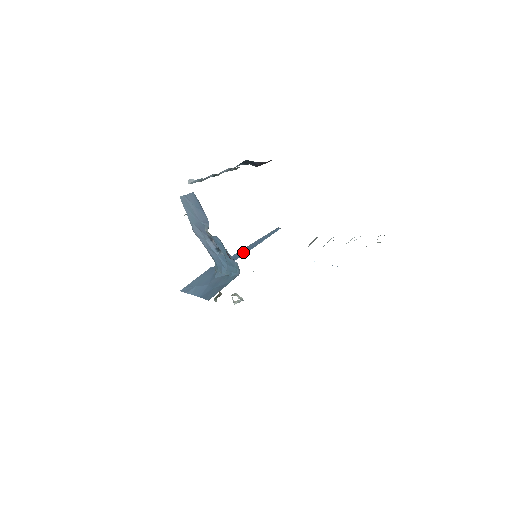
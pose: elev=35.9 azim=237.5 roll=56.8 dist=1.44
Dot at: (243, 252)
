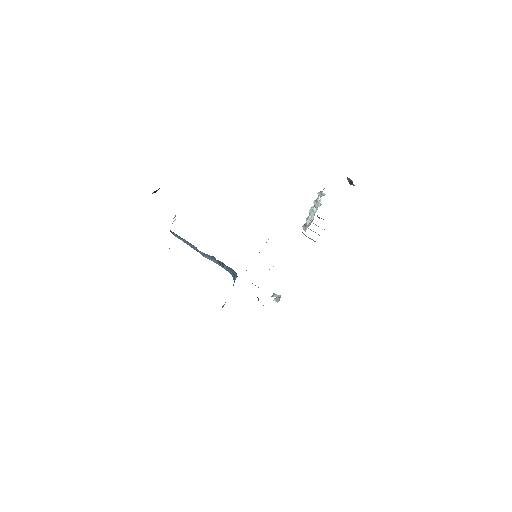
Dot at: occluded
